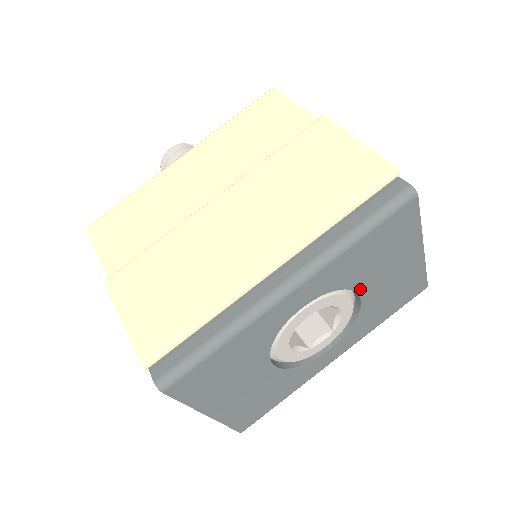
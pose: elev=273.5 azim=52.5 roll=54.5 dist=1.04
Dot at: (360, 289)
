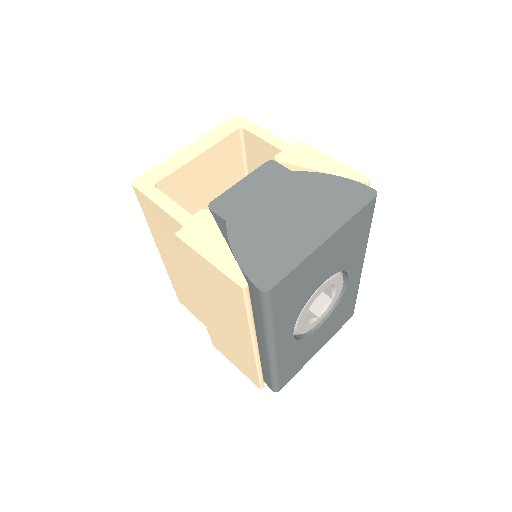
Dot at: (316, 288)
